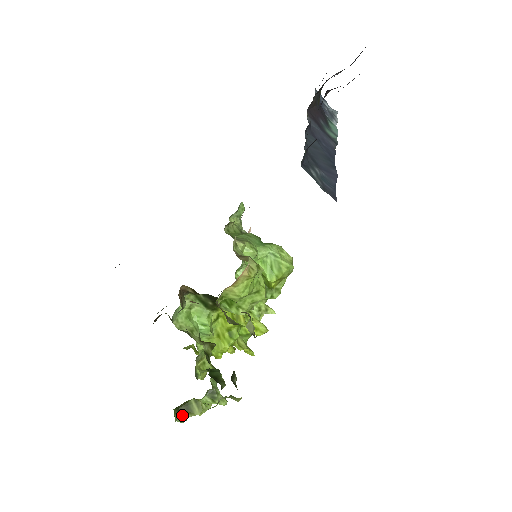
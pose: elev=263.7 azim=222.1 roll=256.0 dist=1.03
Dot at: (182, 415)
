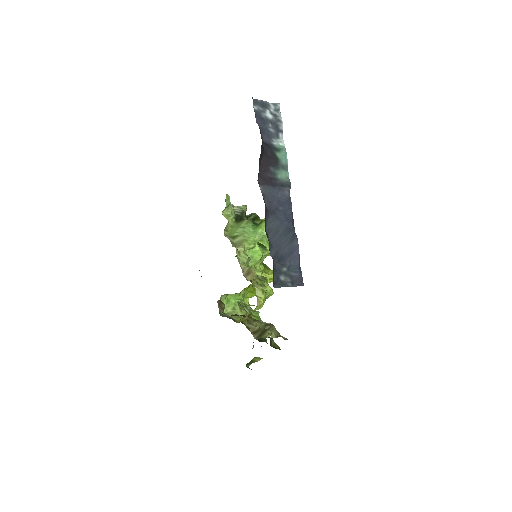
Dot at: (251, 363)
